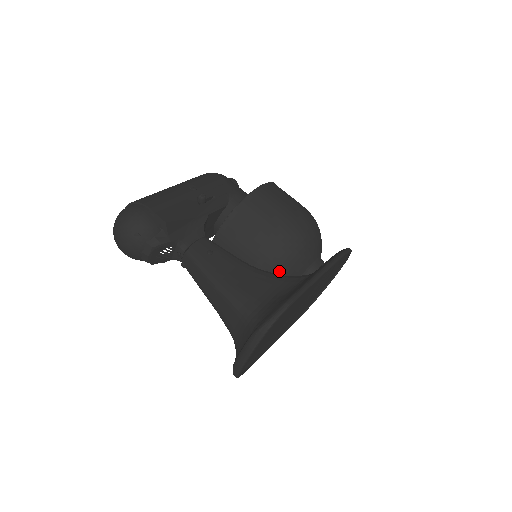
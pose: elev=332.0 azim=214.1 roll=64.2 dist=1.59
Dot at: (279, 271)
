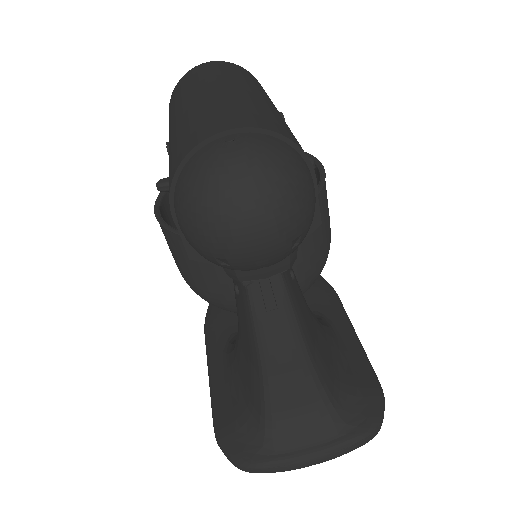
Dot at: occluded
